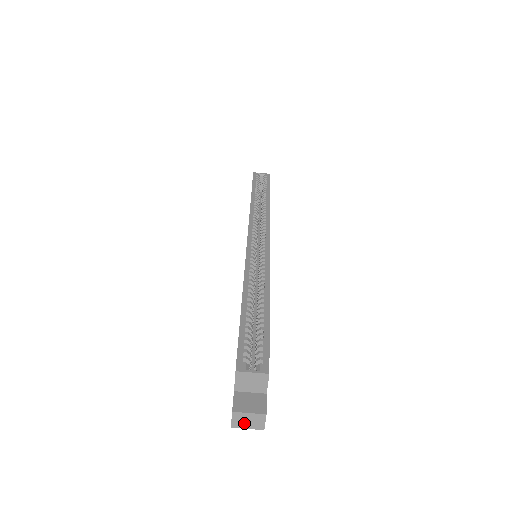
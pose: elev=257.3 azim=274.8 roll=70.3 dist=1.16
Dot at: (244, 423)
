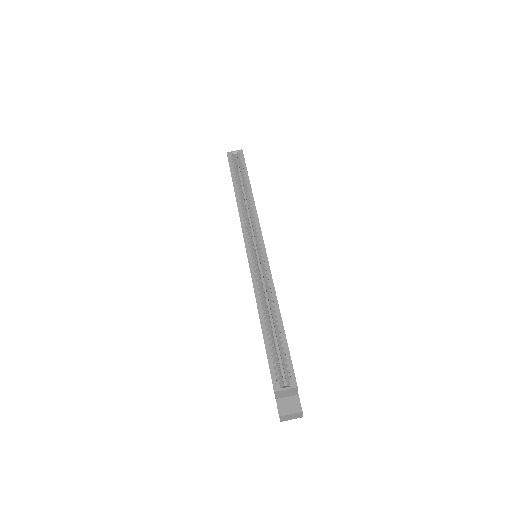
Dot at: (289, 418)
